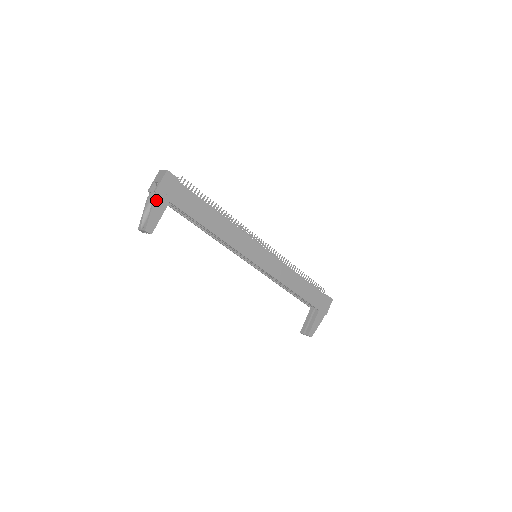
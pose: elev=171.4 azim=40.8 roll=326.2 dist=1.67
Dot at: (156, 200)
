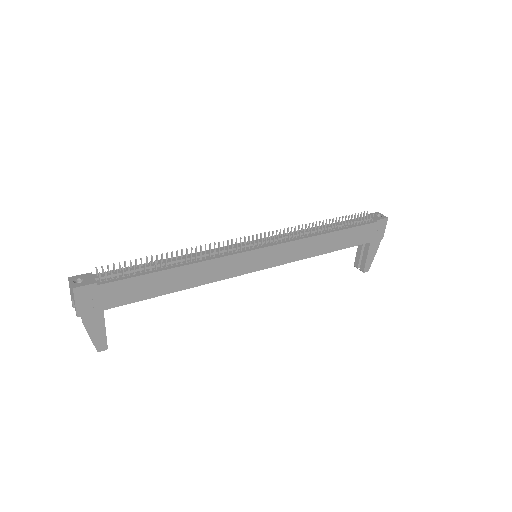
Dot at: (86, 322)
